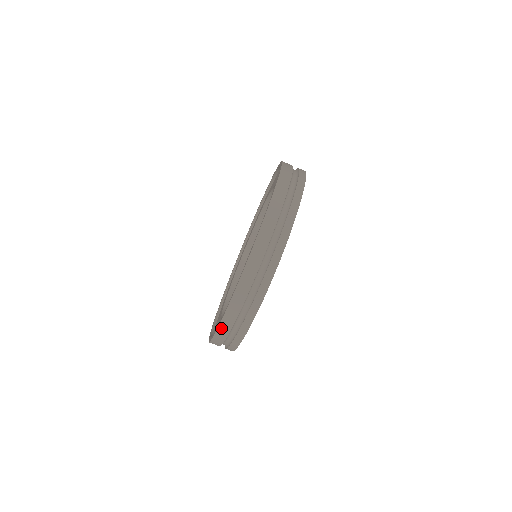
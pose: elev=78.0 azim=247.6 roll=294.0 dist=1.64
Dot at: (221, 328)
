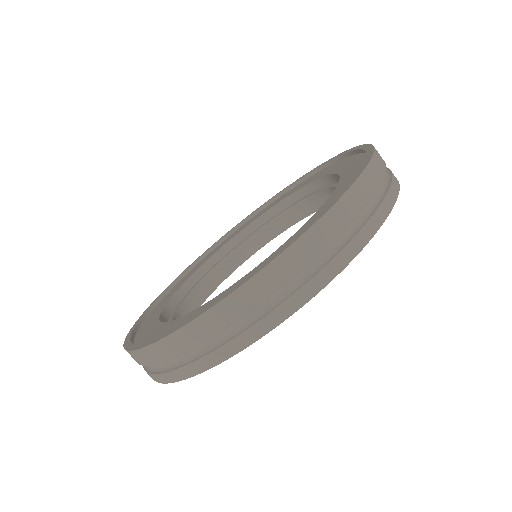
Dot at: (309, 236)
